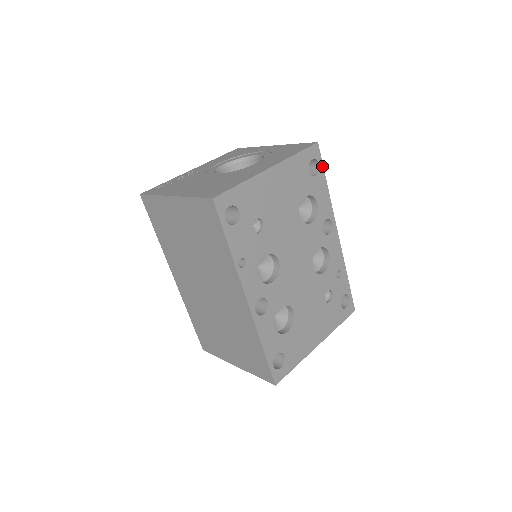
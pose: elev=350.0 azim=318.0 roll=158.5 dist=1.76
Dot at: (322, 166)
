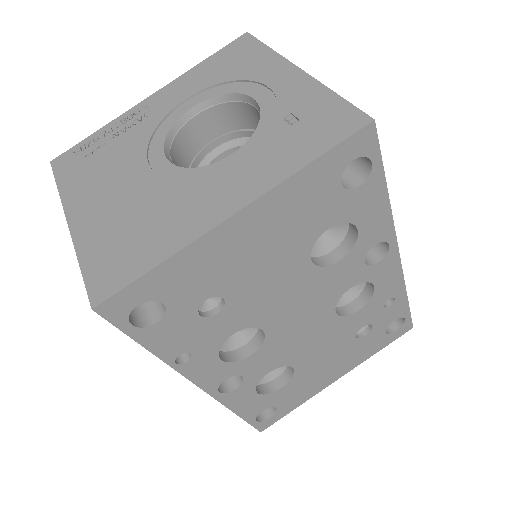
Dot at: (379, 163)
